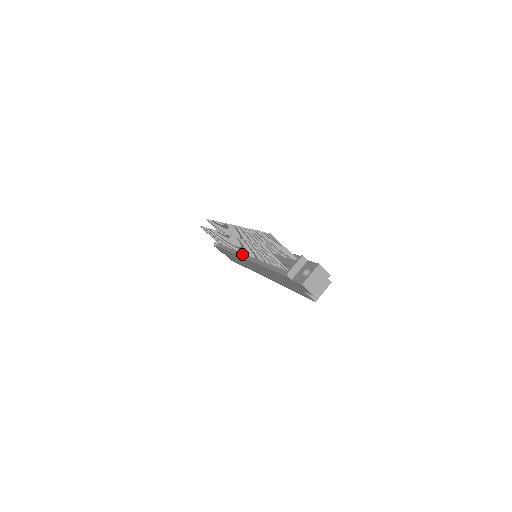
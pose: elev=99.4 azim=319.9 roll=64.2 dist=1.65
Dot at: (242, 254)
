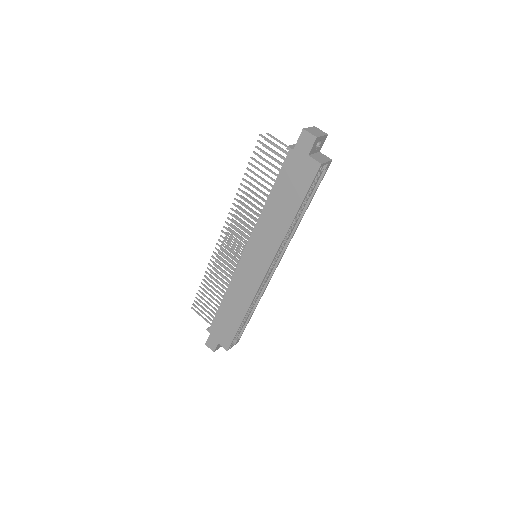
Dot at: (241, 259)
